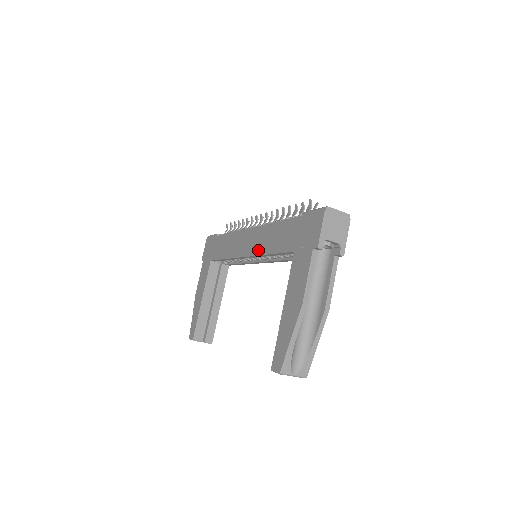
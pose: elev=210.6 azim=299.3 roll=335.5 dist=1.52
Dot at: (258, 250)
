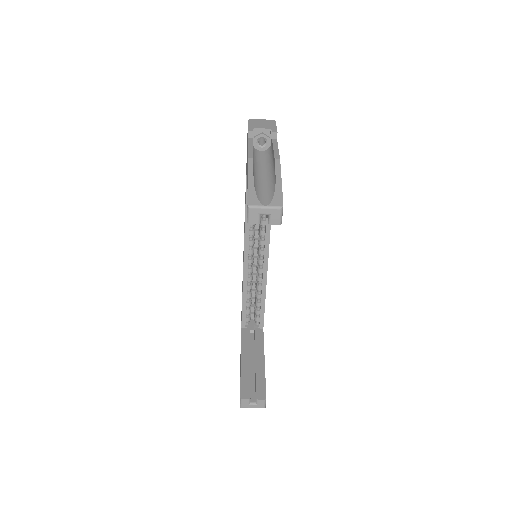
Dot at: (244, 230)
